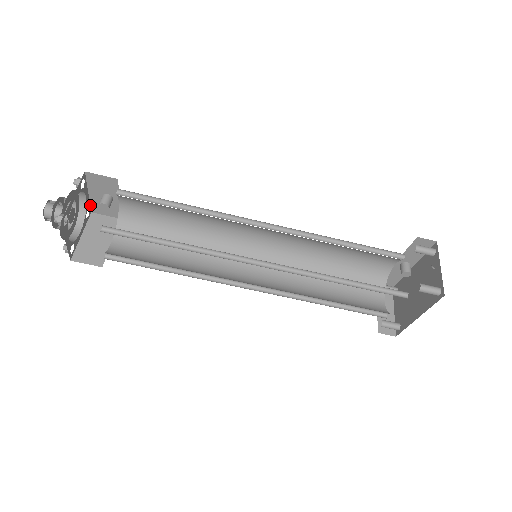
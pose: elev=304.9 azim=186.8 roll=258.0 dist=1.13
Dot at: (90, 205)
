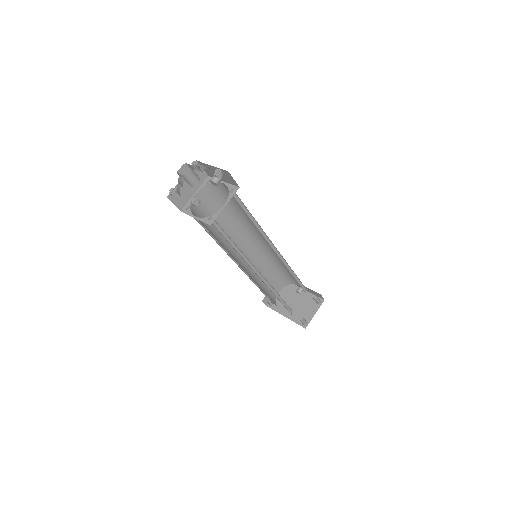
Dot at: occluded
